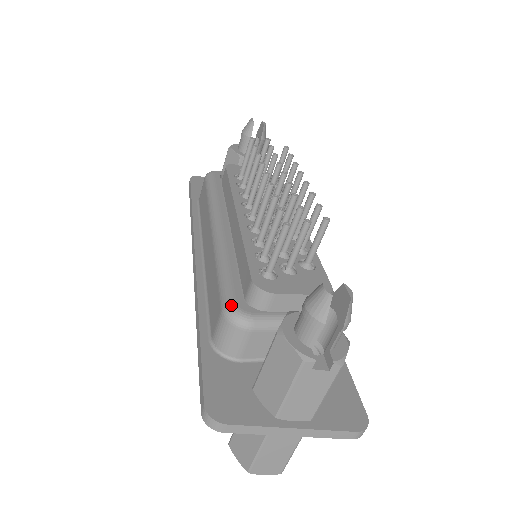
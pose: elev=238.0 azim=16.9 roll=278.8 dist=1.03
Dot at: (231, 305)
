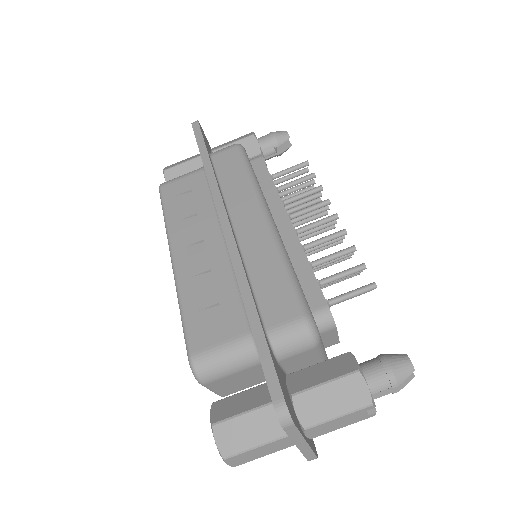
Dot at: (313, 318)
